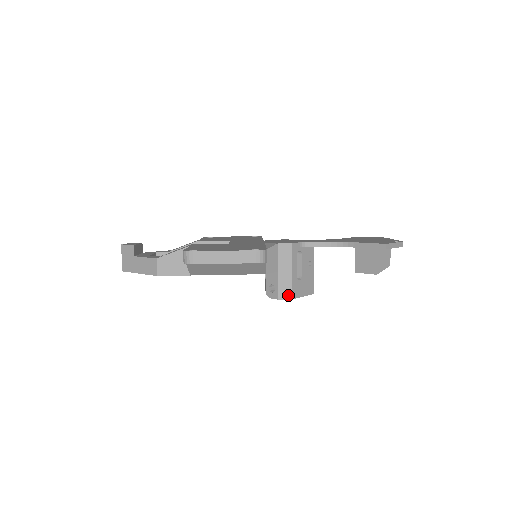
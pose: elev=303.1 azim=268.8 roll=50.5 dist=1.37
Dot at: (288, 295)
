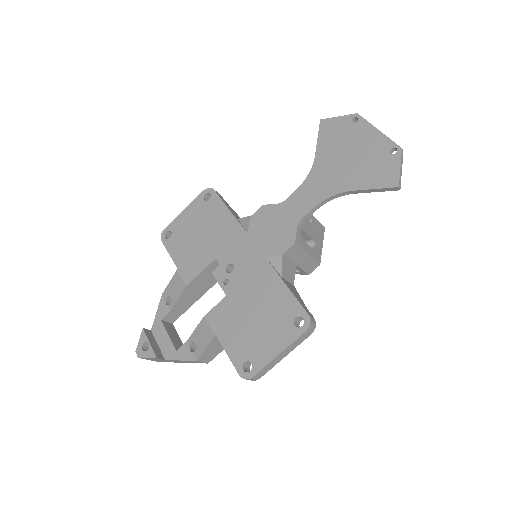
Dot at: (315, 266)
